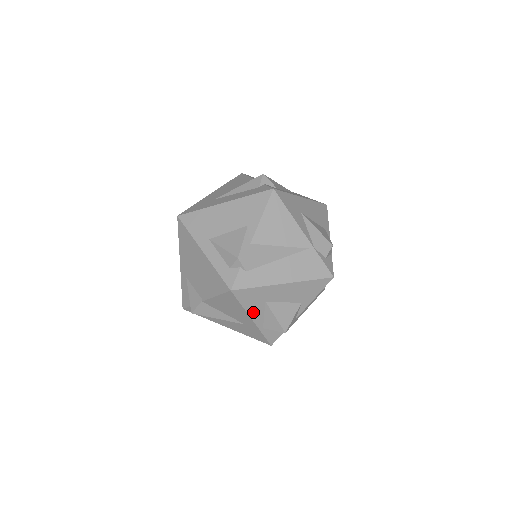
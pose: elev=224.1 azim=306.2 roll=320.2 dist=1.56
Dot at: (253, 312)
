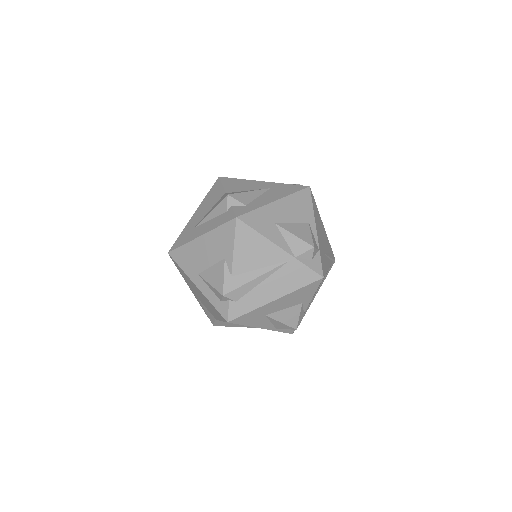
Dot at: (259, 324)
